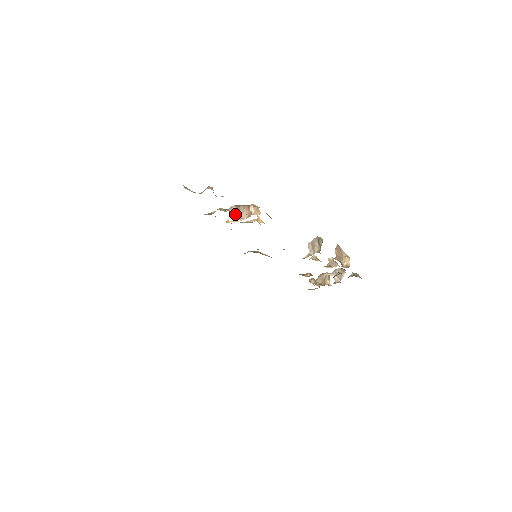
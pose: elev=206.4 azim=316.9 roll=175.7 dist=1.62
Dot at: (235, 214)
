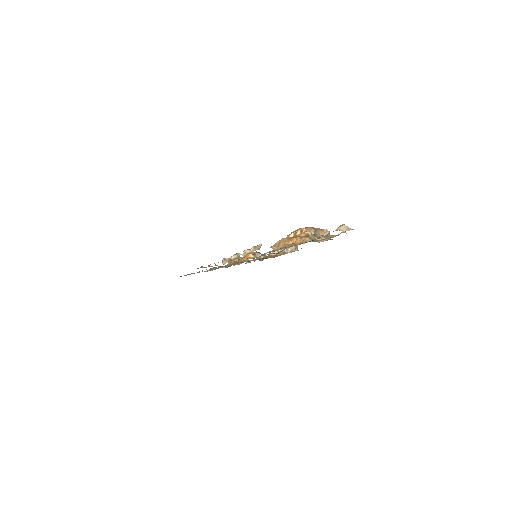
Dot at: occluded
